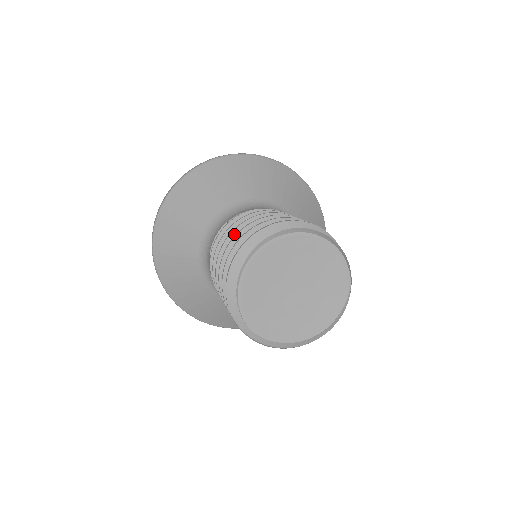
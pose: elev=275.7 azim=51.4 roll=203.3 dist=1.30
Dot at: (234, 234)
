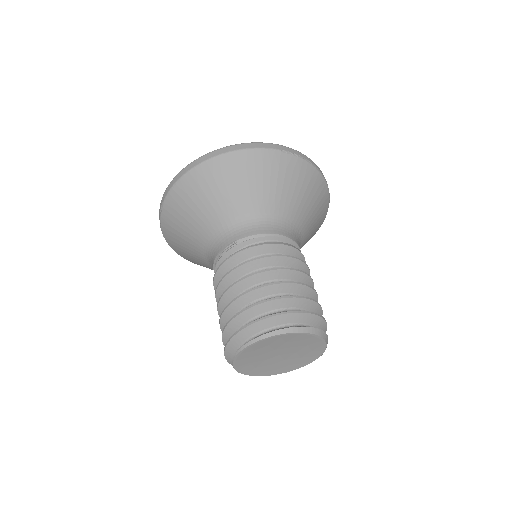
Dot at: (241, 284)
